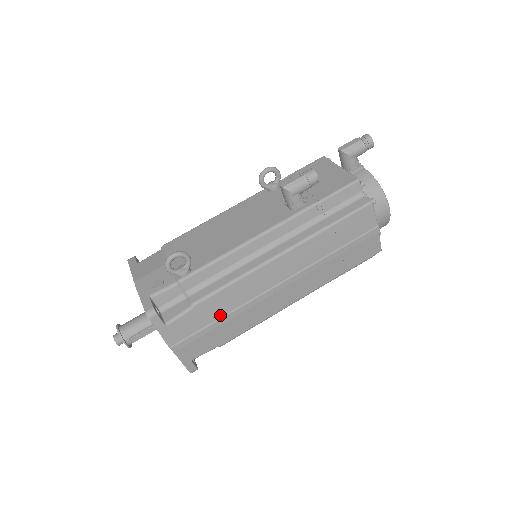
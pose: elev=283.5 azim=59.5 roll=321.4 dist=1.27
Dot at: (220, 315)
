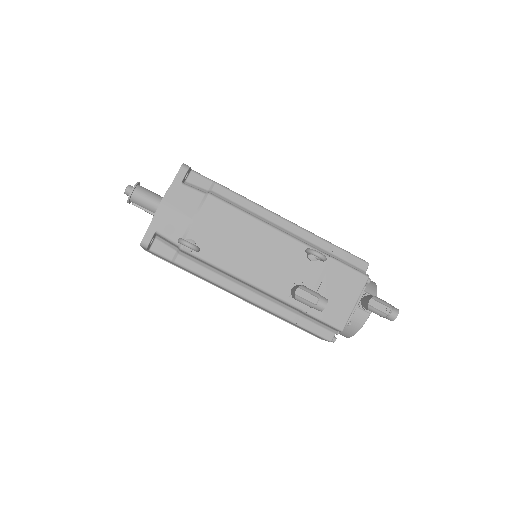
Dot at: (188, 271)
